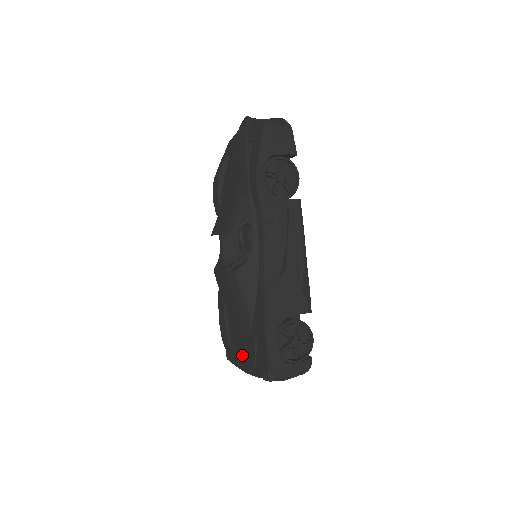
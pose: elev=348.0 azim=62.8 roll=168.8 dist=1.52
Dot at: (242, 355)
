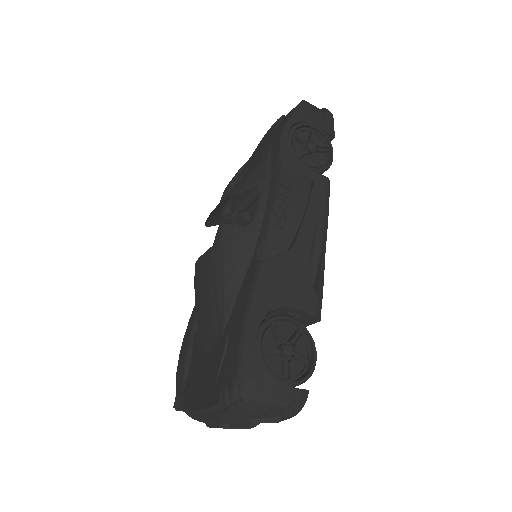
Dot at: (199, 382)
